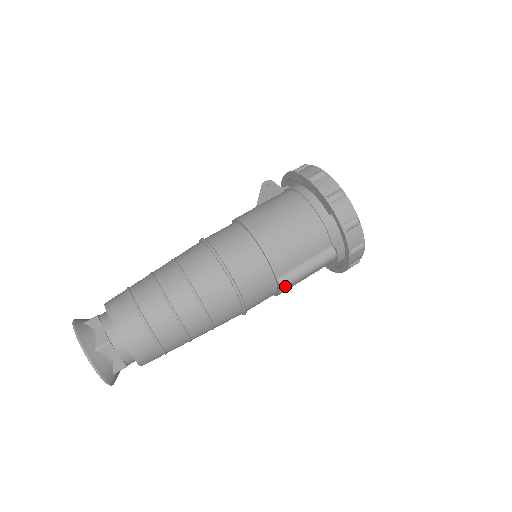
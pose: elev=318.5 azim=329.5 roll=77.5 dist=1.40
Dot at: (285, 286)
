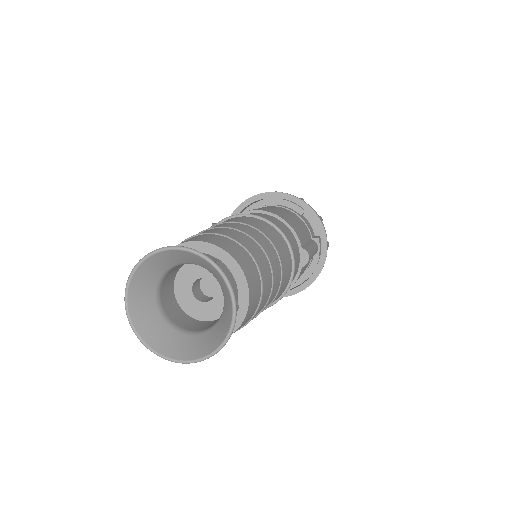
Dot at: (309, 256)
